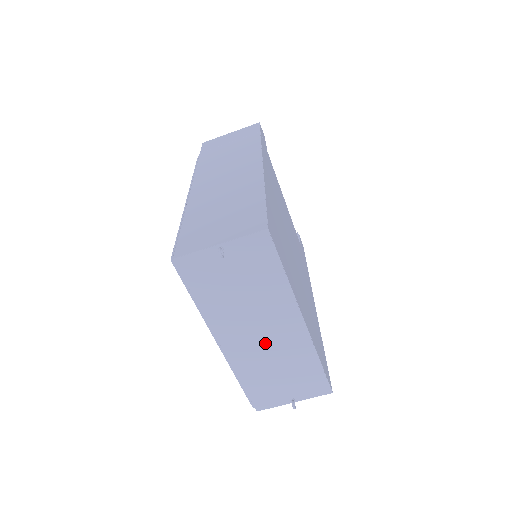
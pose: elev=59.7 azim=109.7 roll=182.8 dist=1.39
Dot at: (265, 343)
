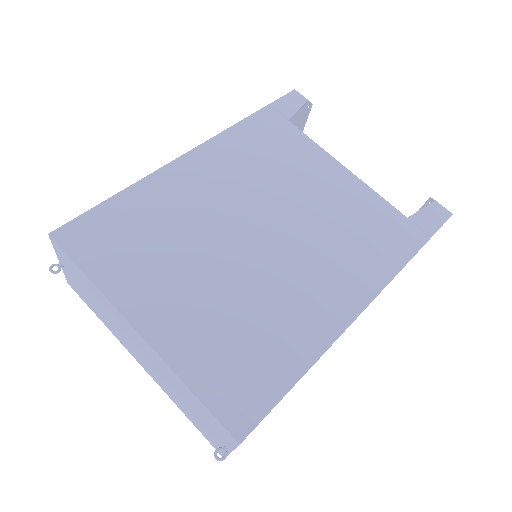
Dot at: (149, 362)
